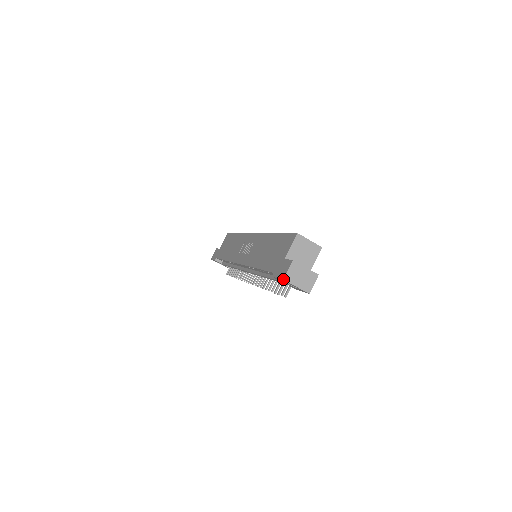
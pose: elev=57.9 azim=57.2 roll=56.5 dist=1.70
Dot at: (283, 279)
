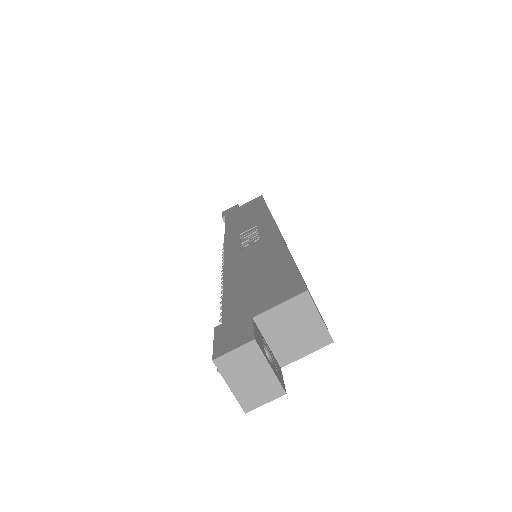
Dot at: (213, 359)
